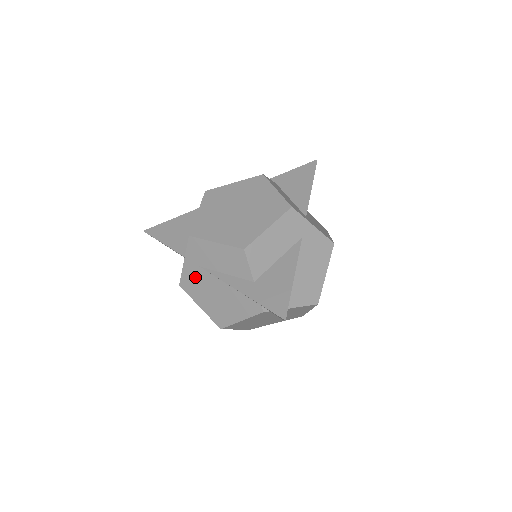
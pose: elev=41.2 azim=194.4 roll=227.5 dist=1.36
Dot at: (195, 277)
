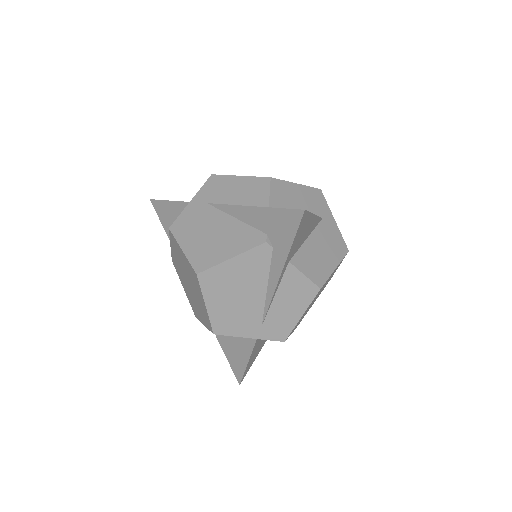
Dot at: (195, 215)
